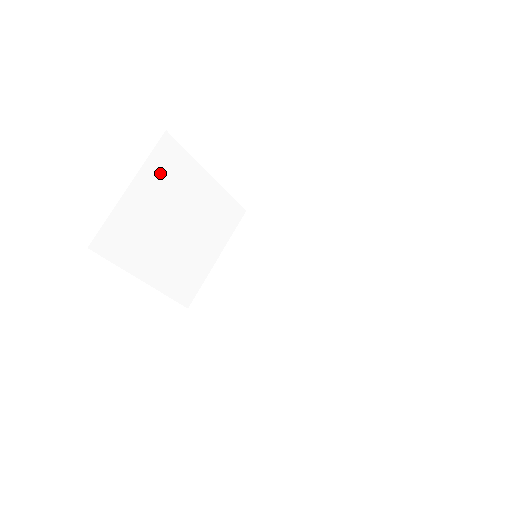
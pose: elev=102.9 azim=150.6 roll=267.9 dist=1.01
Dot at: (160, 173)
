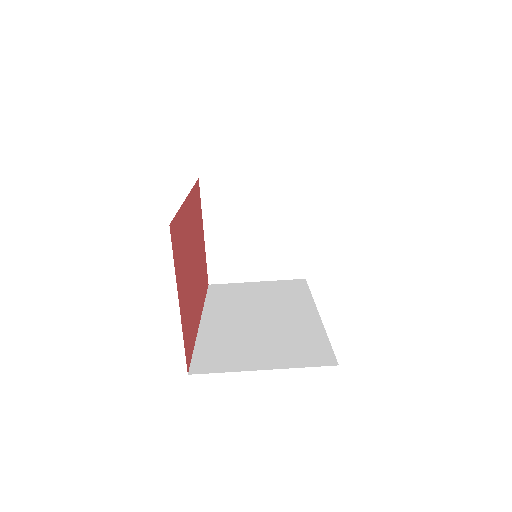
Dot at: (276, 189)
